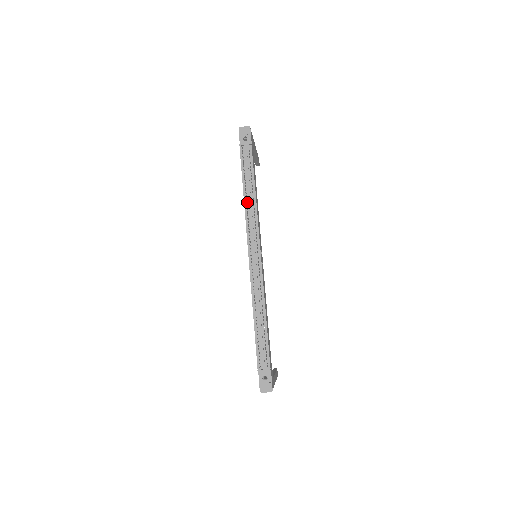
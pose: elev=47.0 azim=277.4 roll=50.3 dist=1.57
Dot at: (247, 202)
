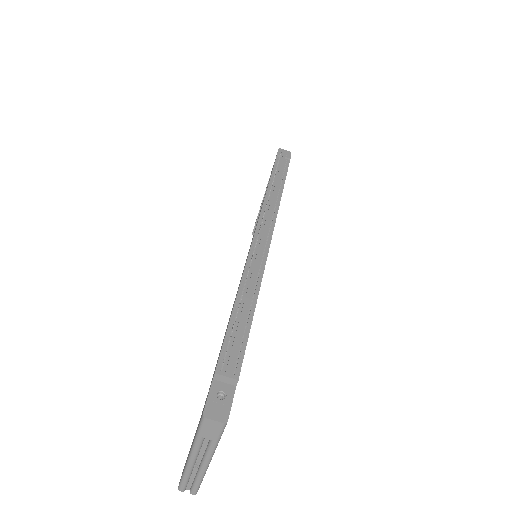
Dot at: (270, 194)
